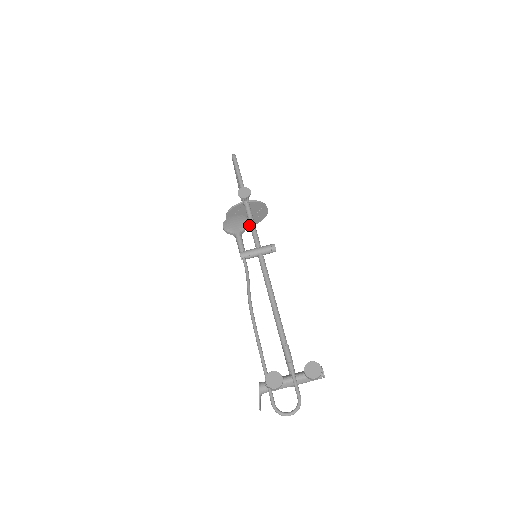
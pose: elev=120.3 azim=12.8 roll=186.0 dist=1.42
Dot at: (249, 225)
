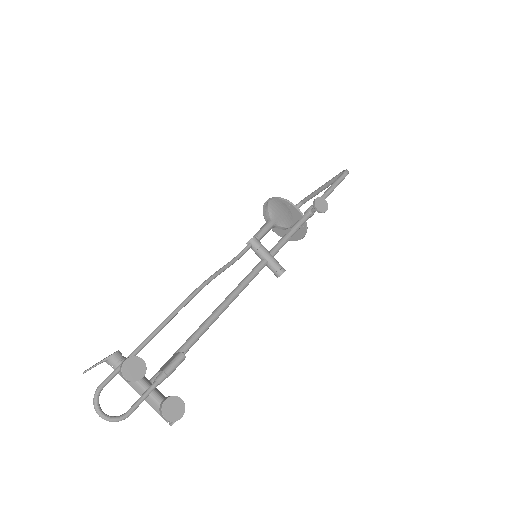
Dot at: (273, 228)
